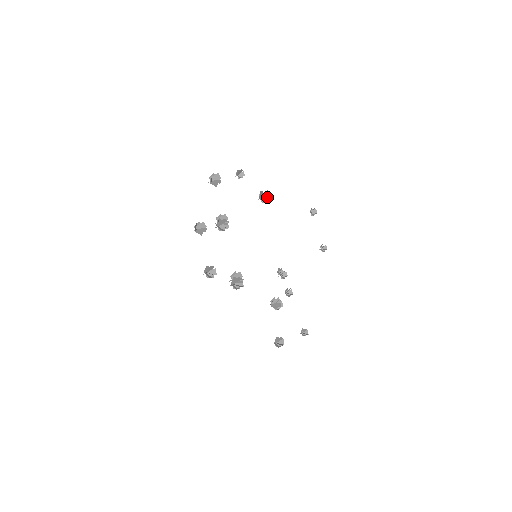
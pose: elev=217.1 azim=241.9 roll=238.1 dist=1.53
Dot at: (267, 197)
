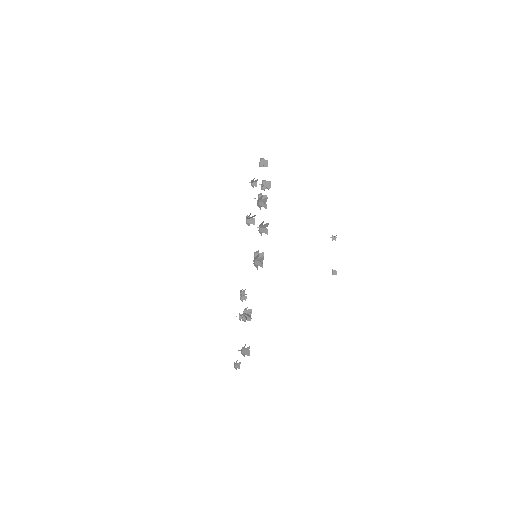
Dot at: (252, 221)
